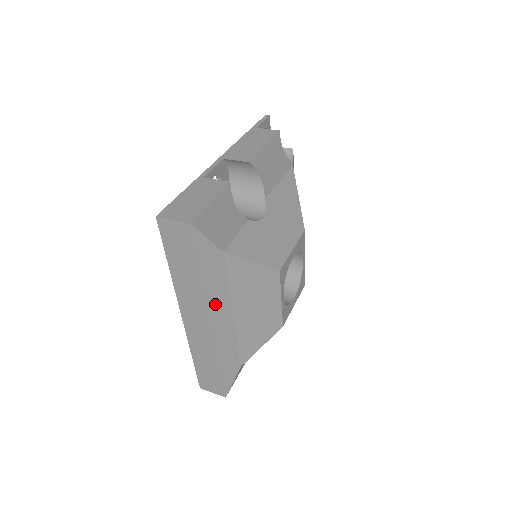
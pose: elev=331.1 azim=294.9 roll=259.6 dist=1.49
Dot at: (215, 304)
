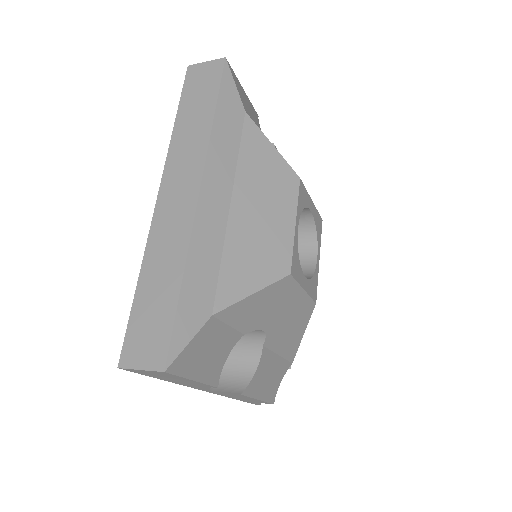
Dot at: (215, 166)
